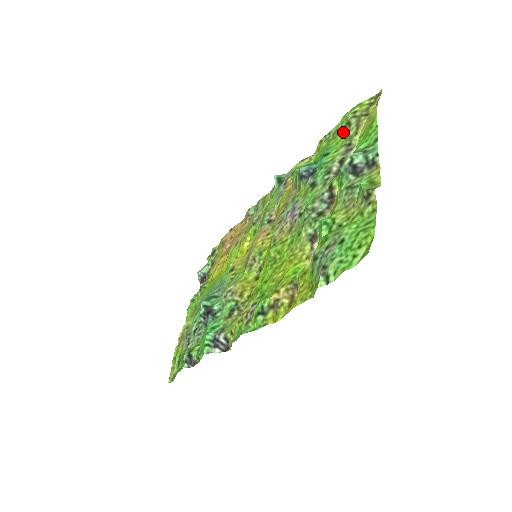
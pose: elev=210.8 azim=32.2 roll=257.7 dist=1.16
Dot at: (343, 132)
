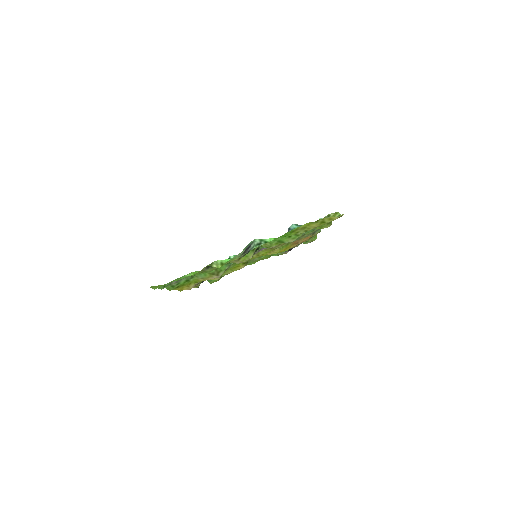
Dot at: occluded
